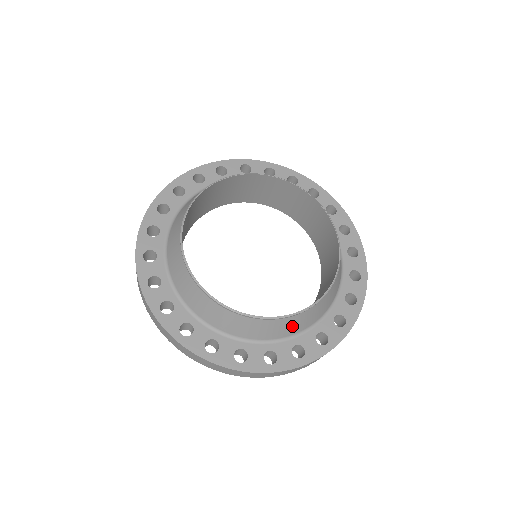
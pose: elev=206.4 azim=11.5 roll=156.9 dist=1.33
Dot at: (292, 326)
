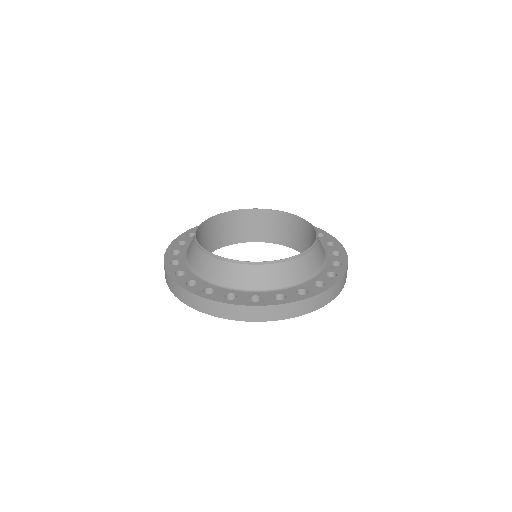
Dot at: (305, 267)
